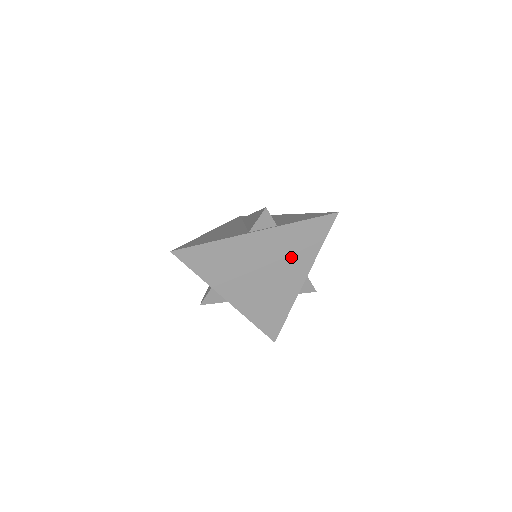
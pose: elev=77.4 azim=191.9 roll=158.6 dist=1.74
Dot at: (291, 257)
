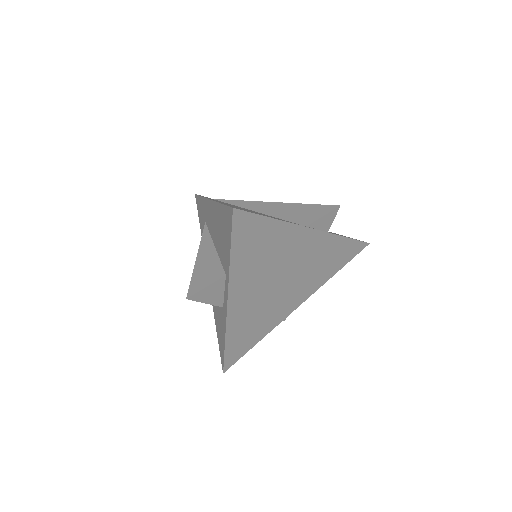
Dot at: (311, 274)
